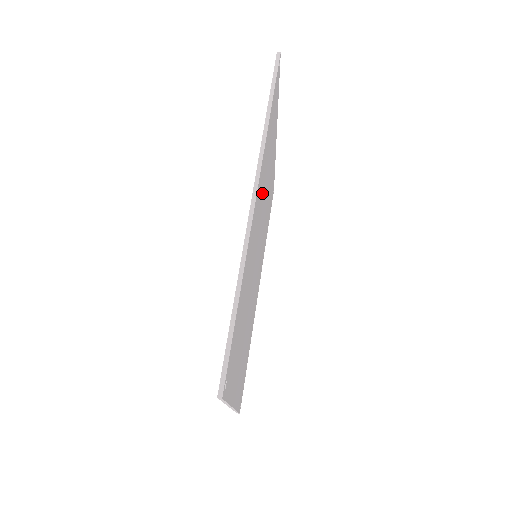
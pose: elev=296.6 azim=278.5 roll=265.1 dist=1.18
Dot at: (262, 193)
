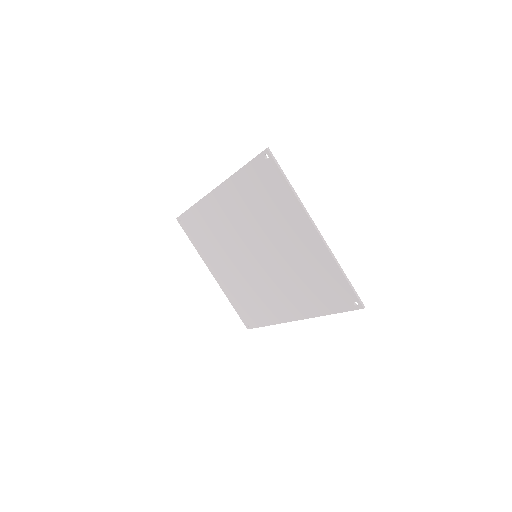
Dot at: (223, 225)
